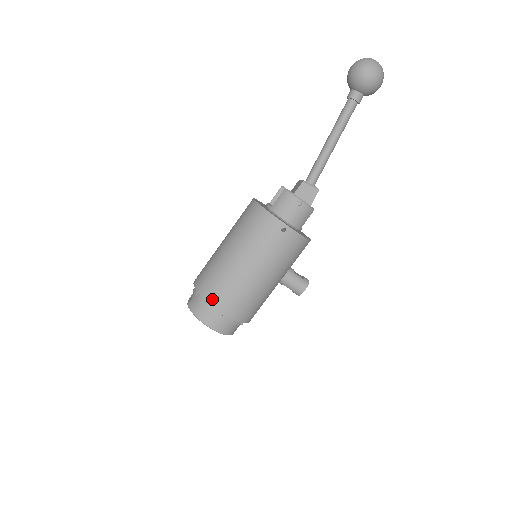
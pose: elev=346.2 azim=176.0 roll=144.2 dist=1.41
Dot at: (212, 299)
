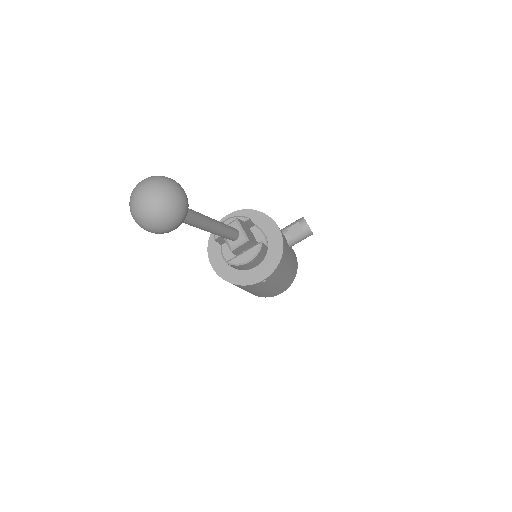
Dot at: occluded
